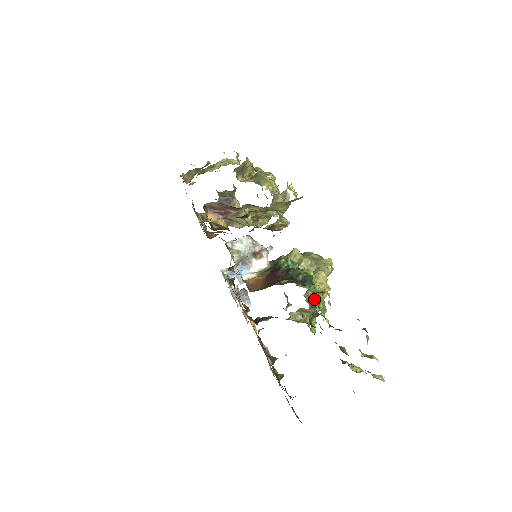
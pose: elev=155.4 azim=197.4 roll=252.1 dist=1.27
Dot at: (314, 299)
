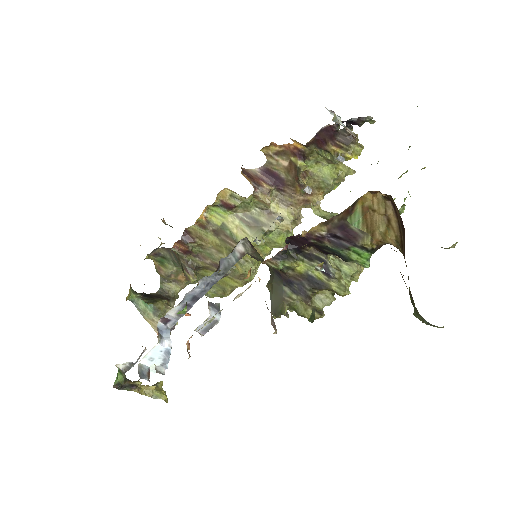
Dot at: occluded
